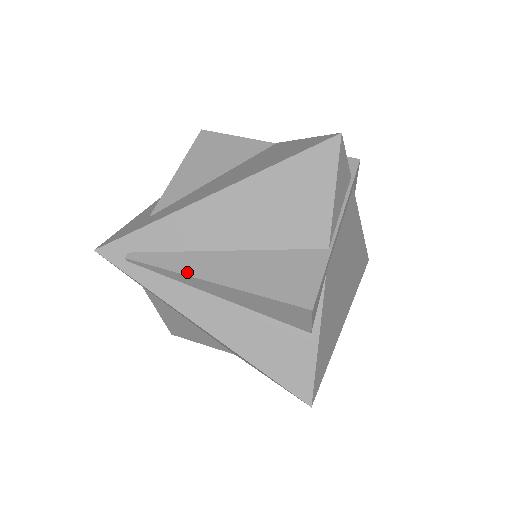
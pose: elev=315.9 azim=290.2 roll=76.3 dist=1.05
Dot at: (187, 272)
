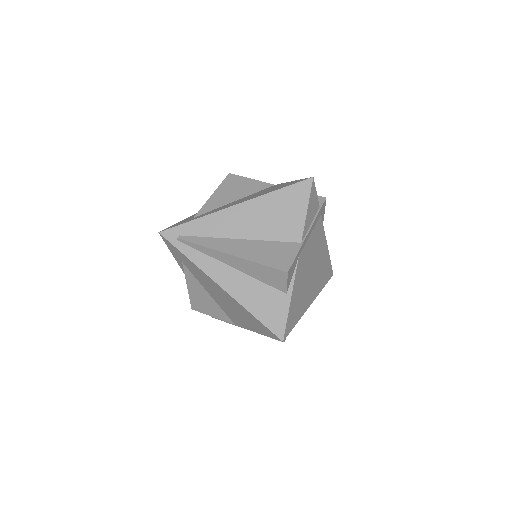
Dot at: (215, 248)
